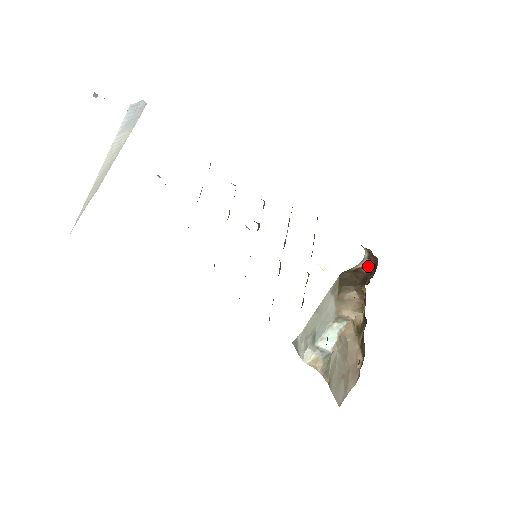
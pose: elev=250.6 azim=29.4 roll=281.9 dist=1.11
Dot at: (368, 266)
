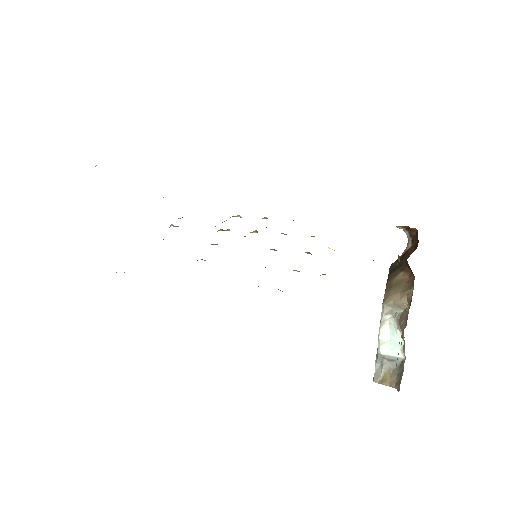
Dot at: (414, 244)
